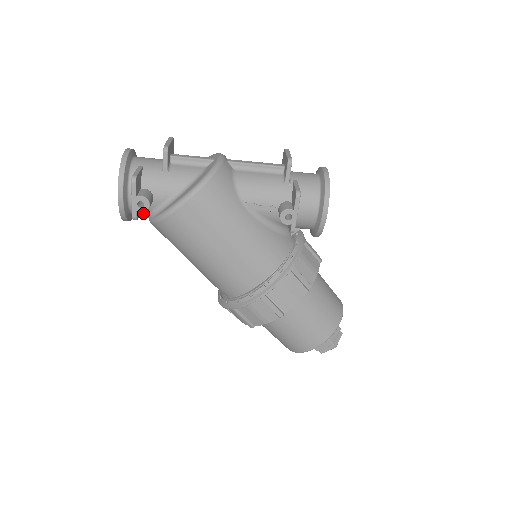
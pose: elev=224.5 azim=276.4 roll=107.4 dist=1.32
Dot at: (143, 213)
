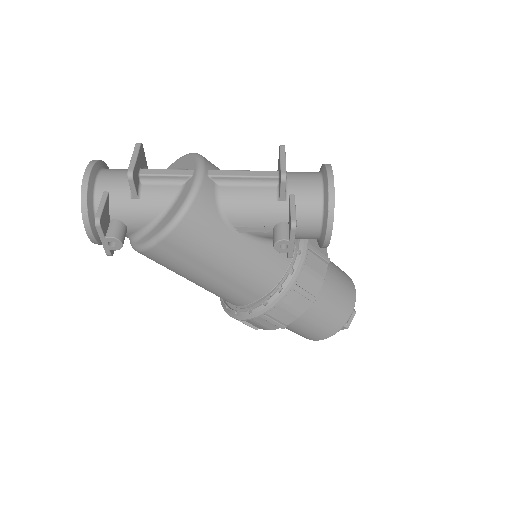
Dot at: occluded
